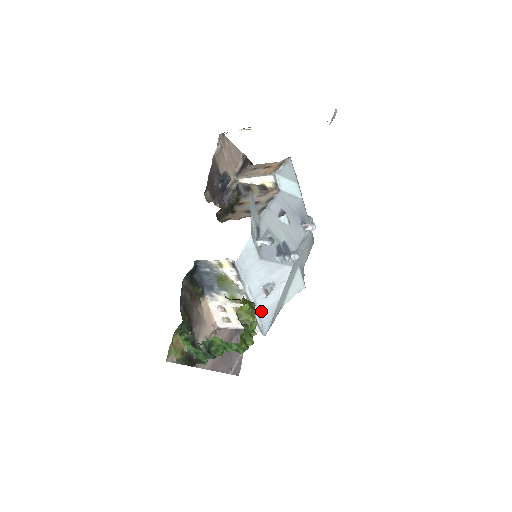
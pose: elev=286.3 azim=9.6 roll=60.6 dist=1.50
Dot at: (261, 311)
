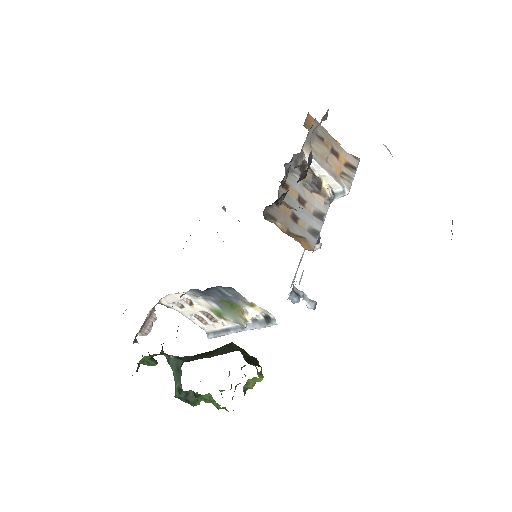
Dot at: occluded
